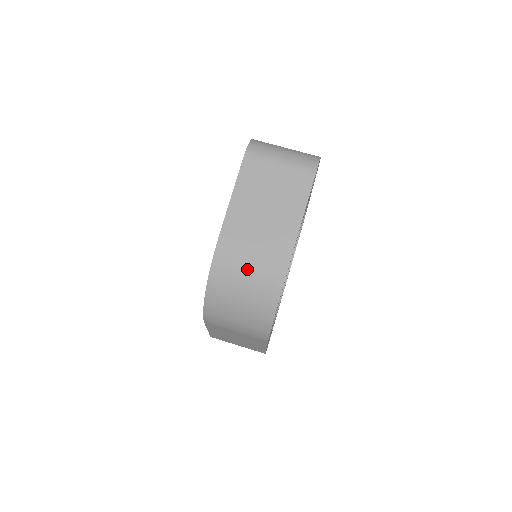
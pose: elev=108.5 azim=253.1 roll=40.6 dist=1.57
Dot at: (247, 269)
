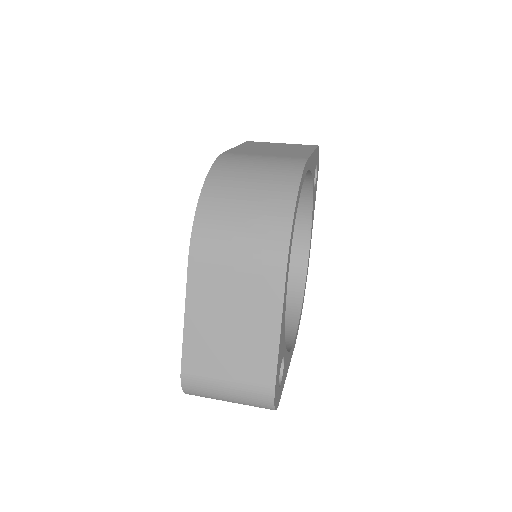
Dot at: (257, 163)
